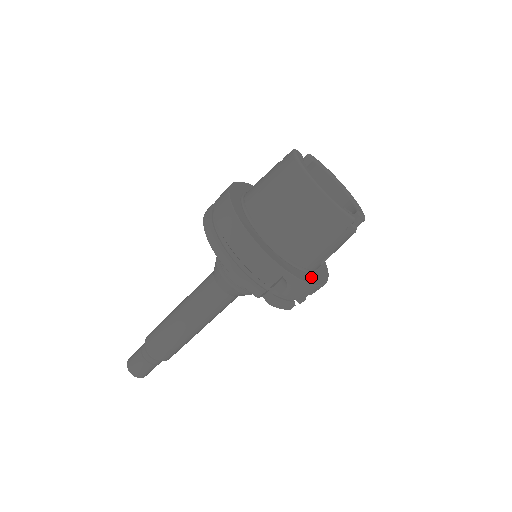
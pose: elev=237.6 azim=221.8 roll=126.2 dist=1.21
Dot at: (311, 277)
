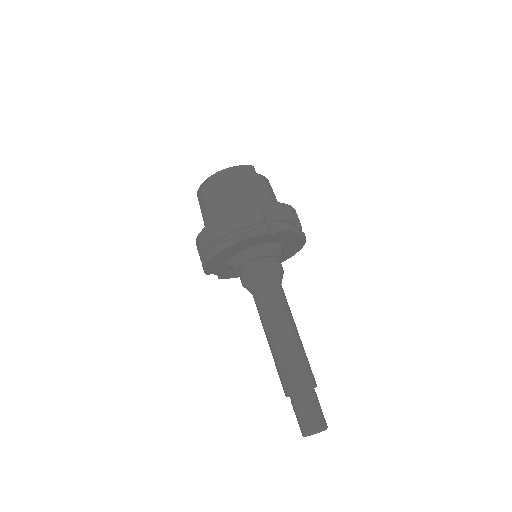
Dot at: occluded
